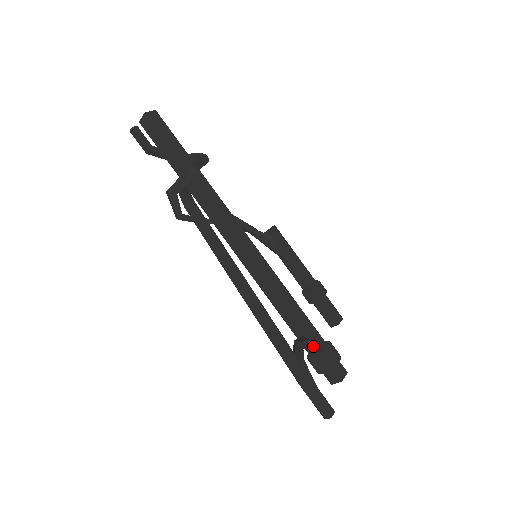
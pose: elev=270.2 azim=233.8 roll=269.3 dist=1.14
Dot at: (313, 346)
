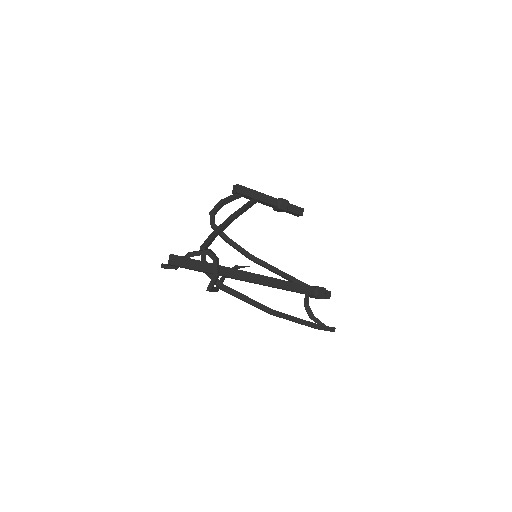
Dot at: (312, 295)
